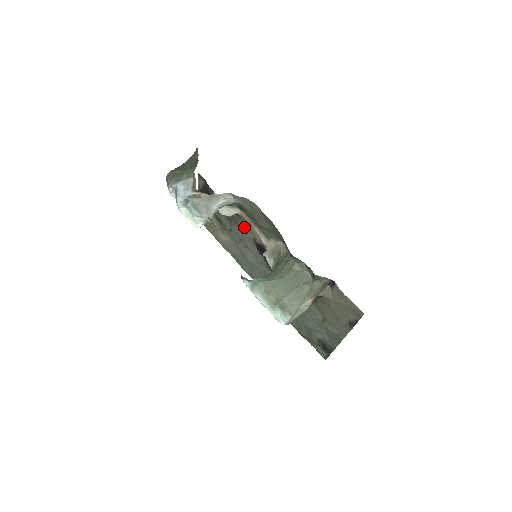
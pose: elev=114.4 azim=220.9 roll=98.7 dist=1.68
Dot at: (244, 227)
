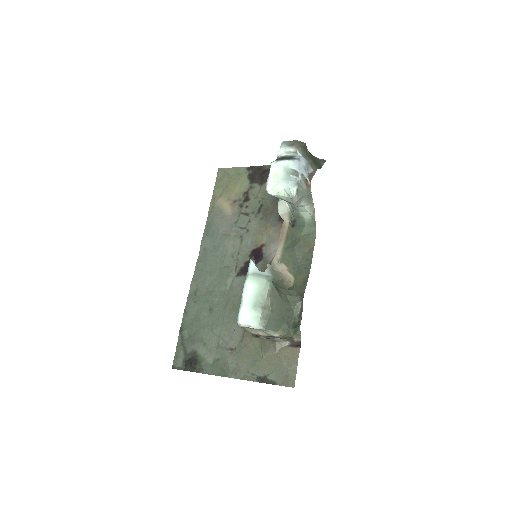
Dot at: (269, 230)
